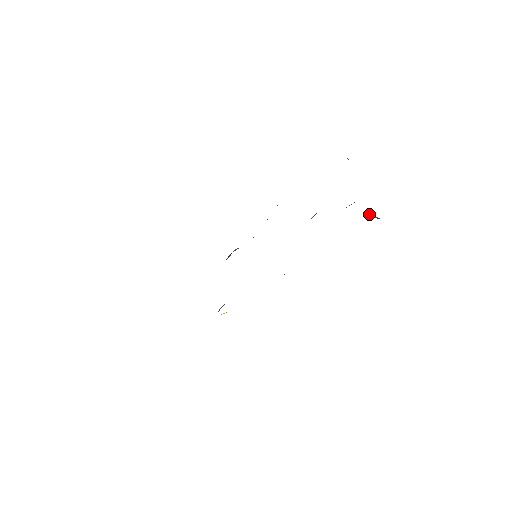
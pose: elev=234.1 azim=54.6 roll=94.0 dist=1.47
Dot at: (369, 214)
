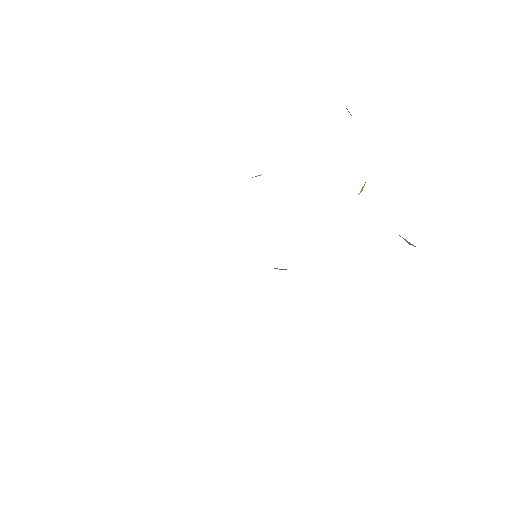
Dot at: occluded
